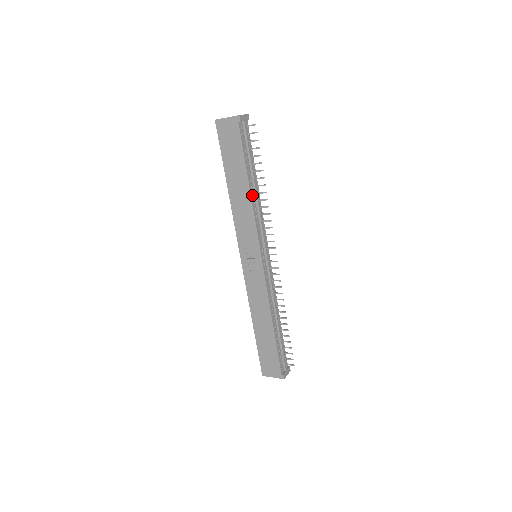
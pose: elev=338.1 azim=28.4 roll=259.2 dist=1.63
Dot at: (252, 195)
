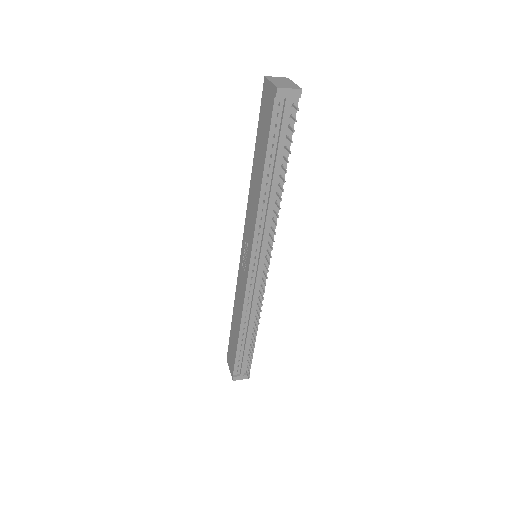
Dot at: (264, 193)
